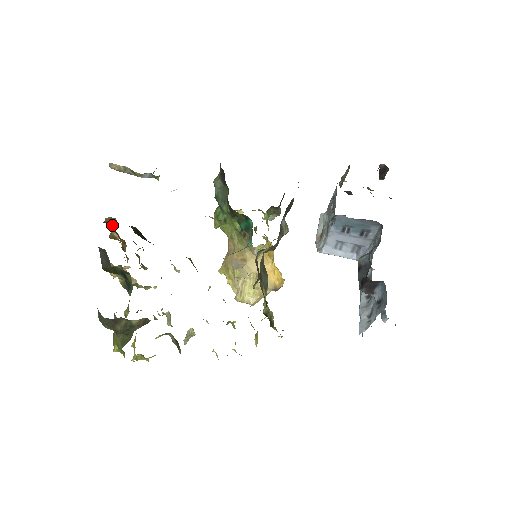
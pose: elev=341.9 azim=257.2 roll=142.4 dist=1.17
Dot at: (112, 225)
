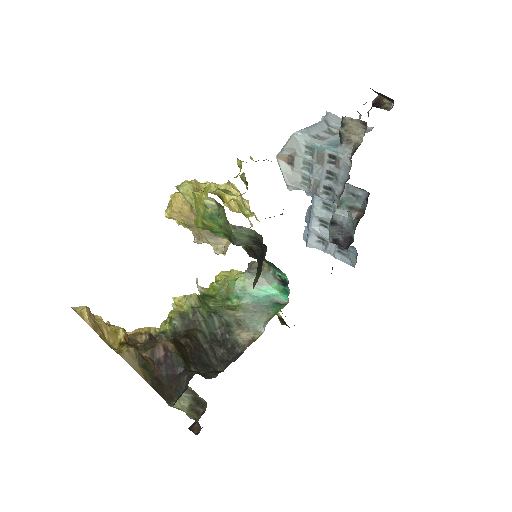
Dot at: (149, 369)
